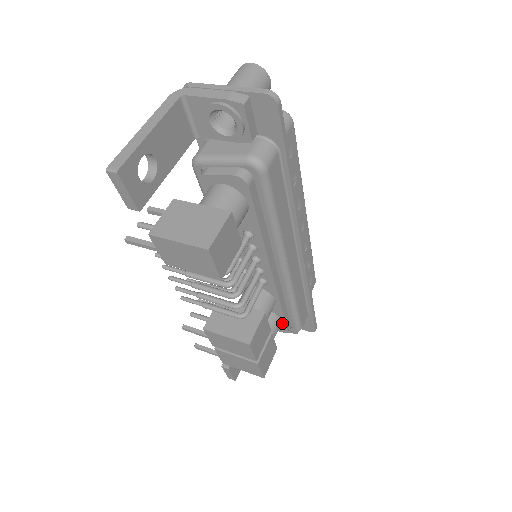
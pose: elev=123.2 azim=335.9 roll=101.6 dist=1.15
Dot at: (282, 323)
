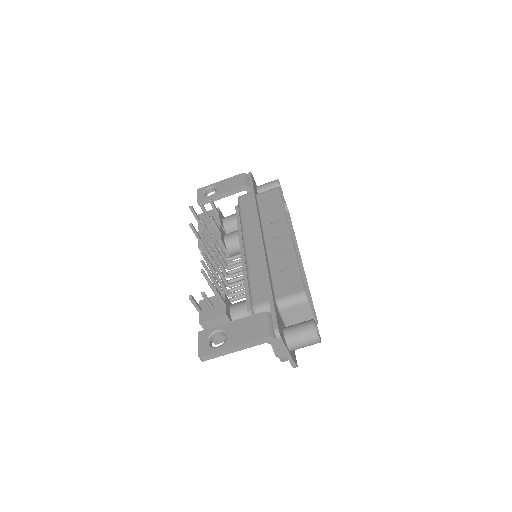
Dot at: occluded
